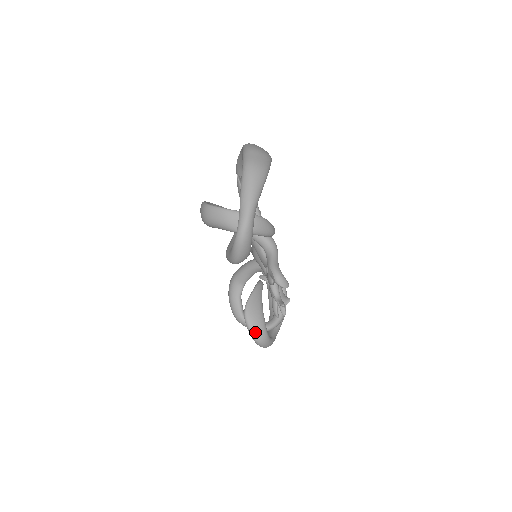
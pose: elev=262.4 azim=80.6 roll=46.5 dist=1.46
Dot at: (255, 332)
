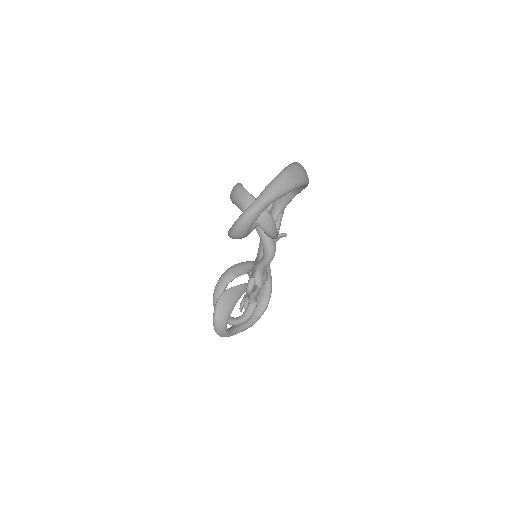
Dot at: (218, 315)
